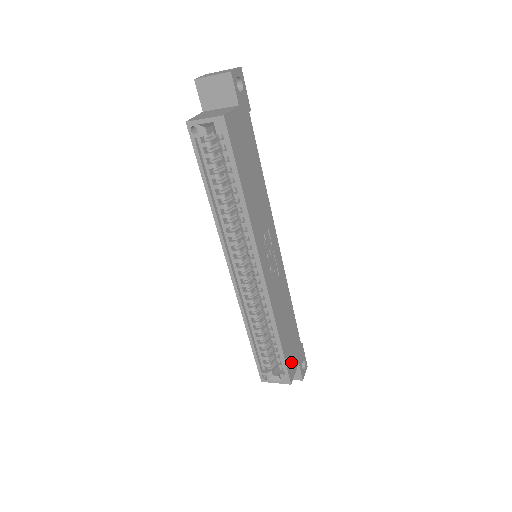
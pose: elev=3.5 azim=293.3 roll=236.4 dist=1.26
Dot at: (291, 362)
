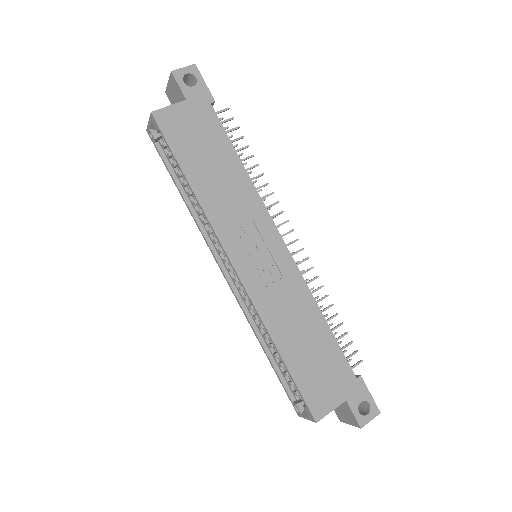
Dot at: (318, 393)
